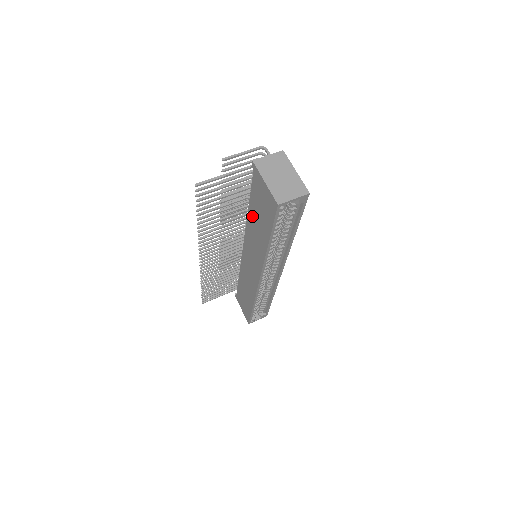
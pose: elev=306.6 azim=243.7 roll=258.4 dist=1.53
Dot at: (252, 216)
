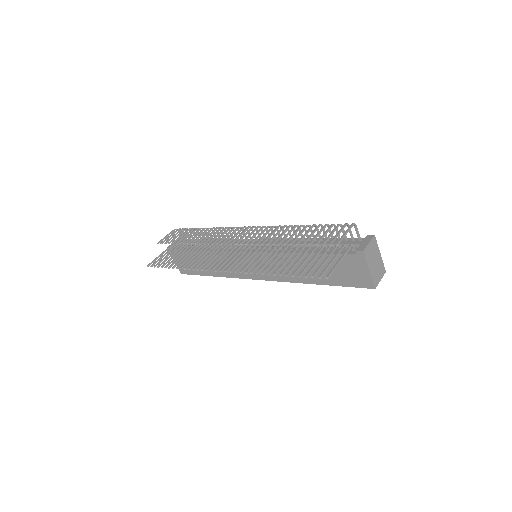
Dot at: (309, 260)
